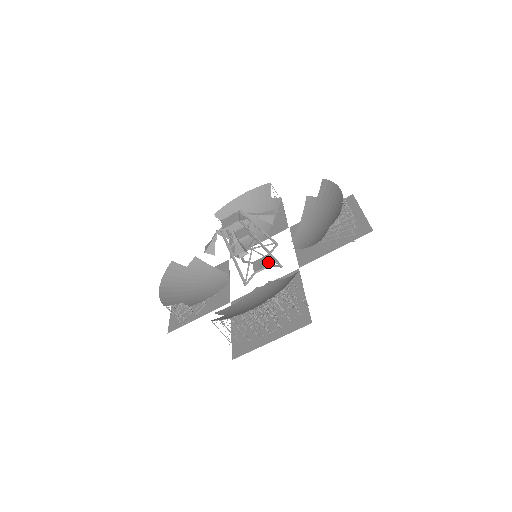
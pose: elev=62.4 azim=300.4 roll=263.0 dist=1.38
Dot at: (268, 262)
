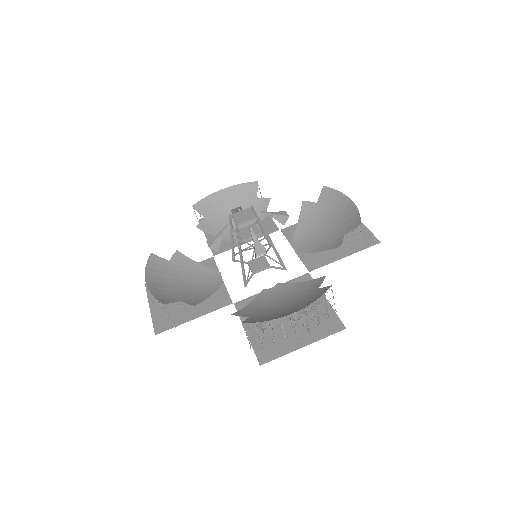
Dot at: (267, 263)
